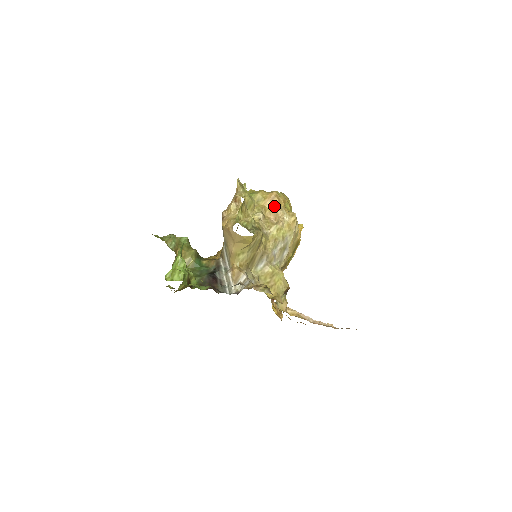
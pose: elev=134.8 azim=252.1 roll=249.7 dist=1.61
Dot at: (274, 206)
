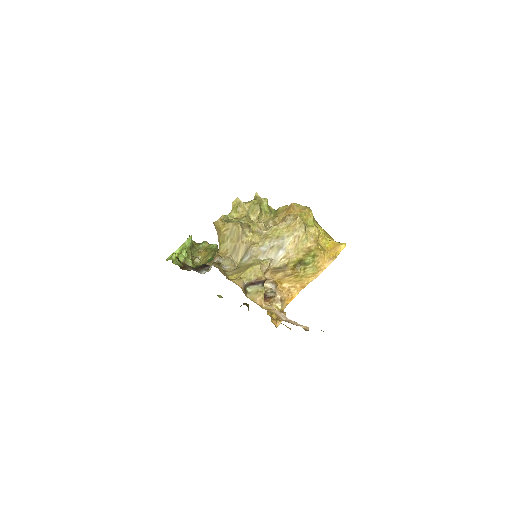
Dot at: occluded
